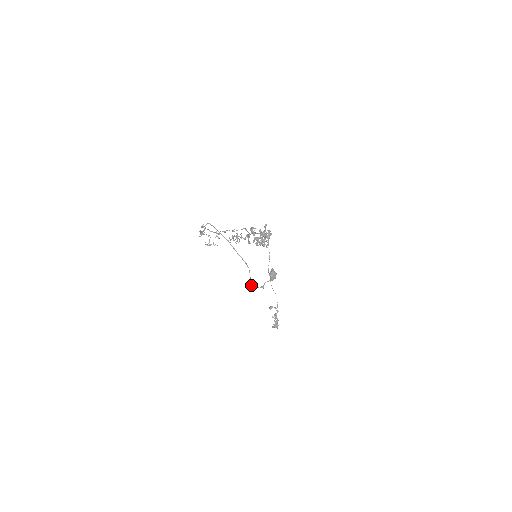
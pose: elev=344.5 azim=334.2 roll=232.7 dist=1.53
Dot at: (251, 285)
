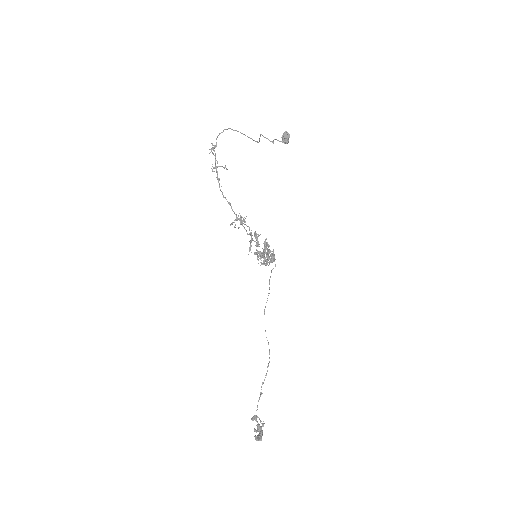
Dot at: (260, 134)
